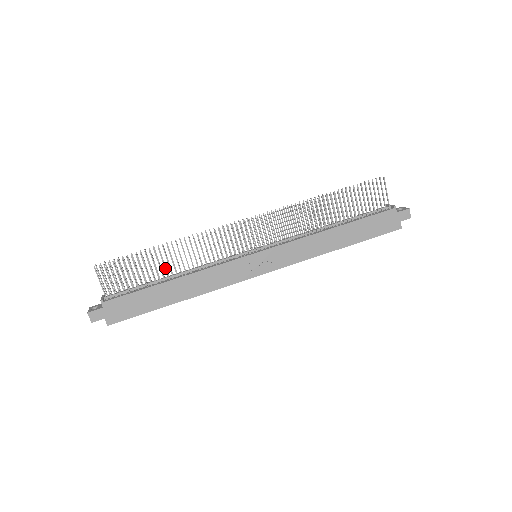
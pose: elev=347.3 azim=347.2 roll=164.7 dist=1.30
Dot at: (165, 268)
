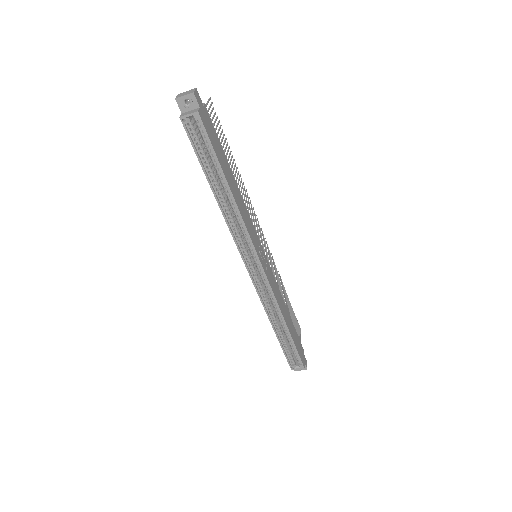
Dot at: (231, 169)
